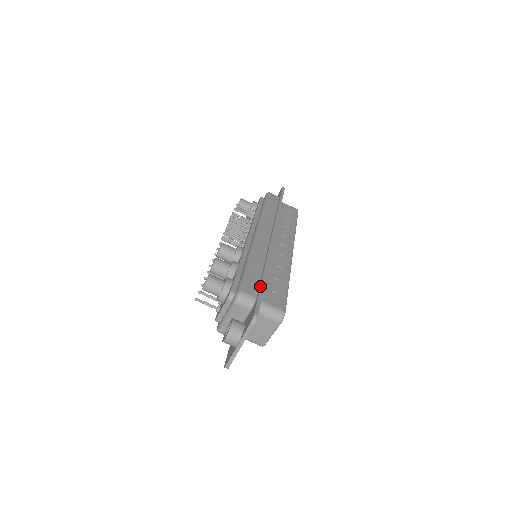
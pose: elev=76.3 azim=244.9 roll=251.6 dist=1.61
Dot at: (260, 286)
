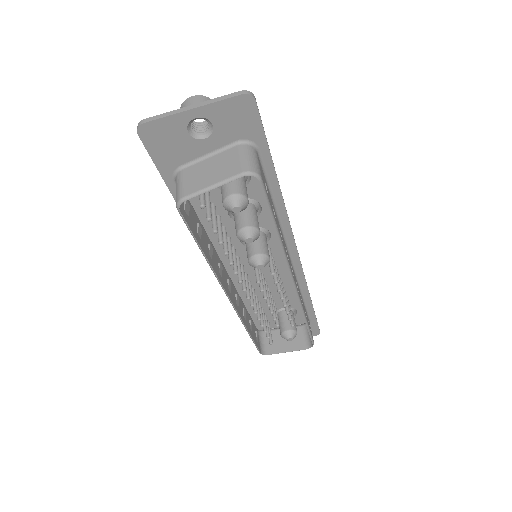
Dot at: occluded
